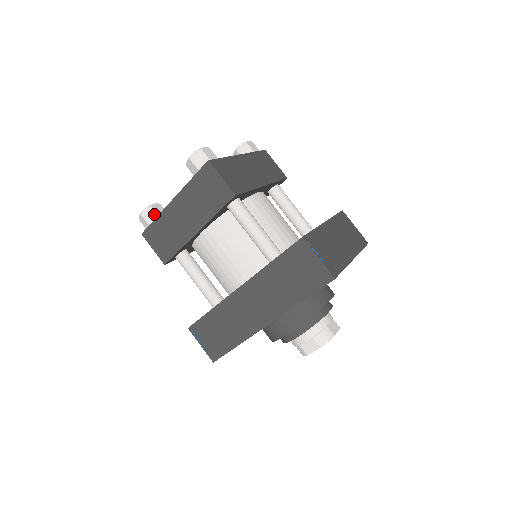
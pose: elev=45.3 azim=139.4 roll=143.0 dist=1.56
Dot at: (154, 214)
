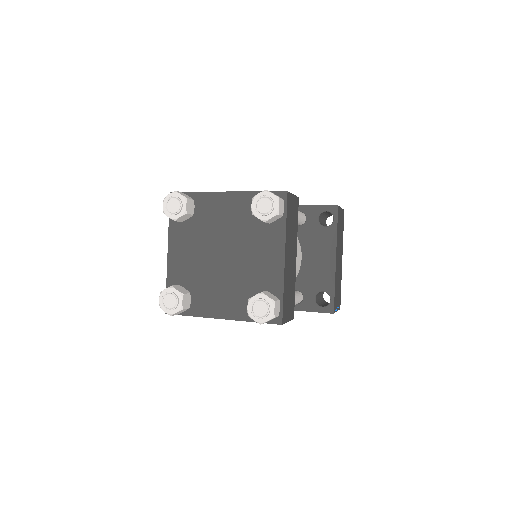
Dot at: (185, 310)
